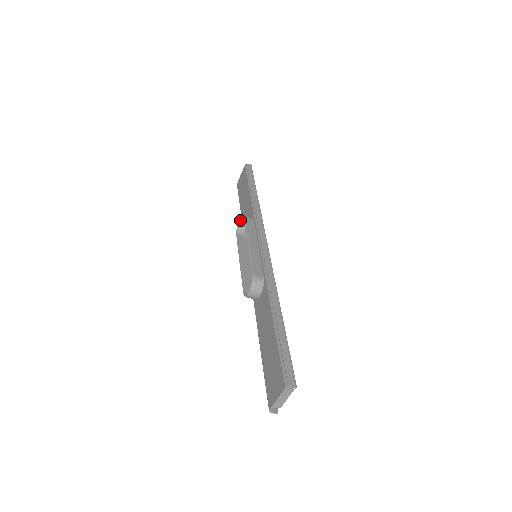
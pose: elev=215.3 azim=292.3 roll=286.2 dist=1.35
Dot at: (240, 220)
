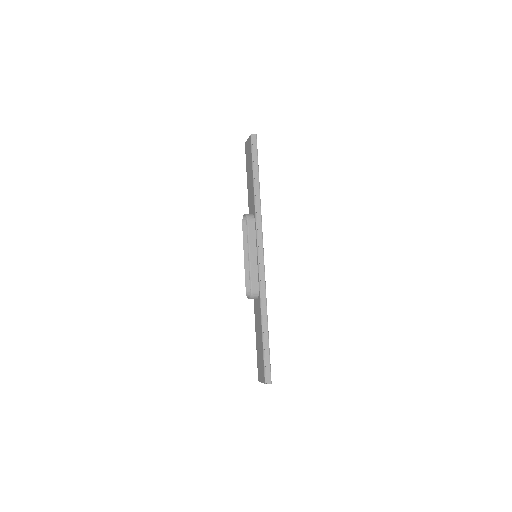
Dot at: occluded
